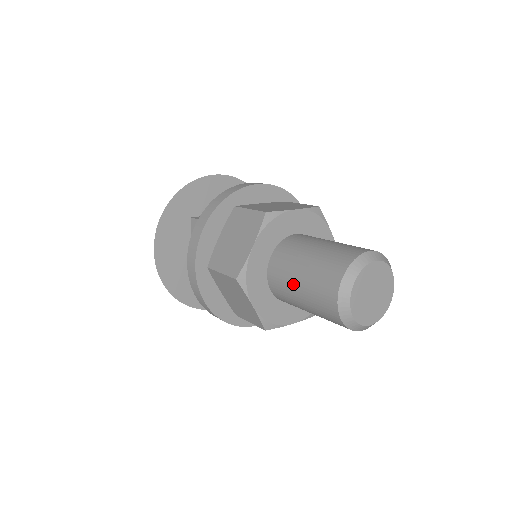
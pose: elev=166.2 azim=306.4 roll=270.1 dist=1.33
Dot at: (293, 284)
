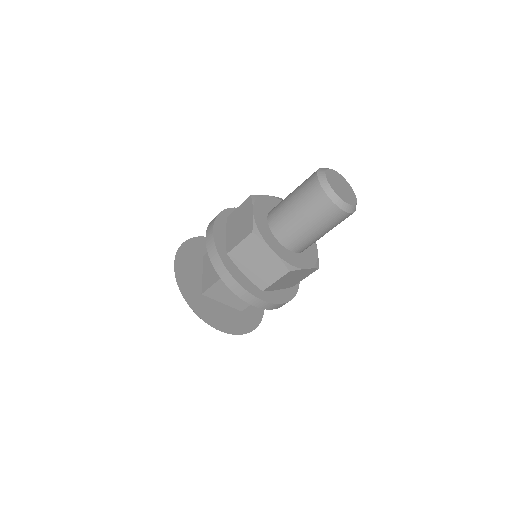
Dot at: (310, 234)
